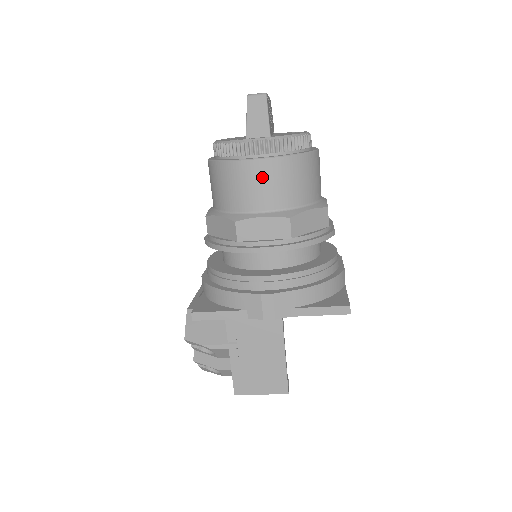
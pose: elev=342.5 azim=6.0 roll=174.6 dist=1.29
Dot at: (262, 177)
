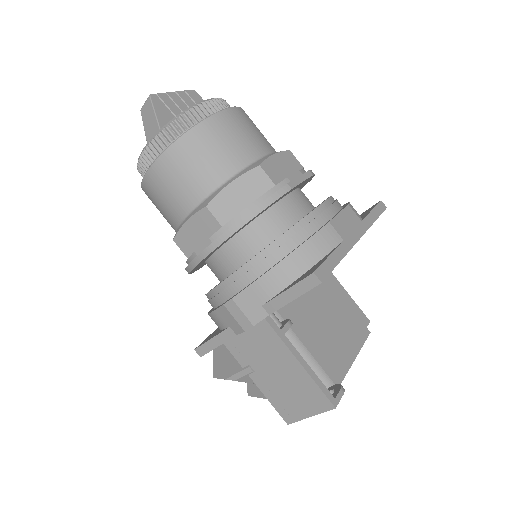
Dot at: (164, 181)
